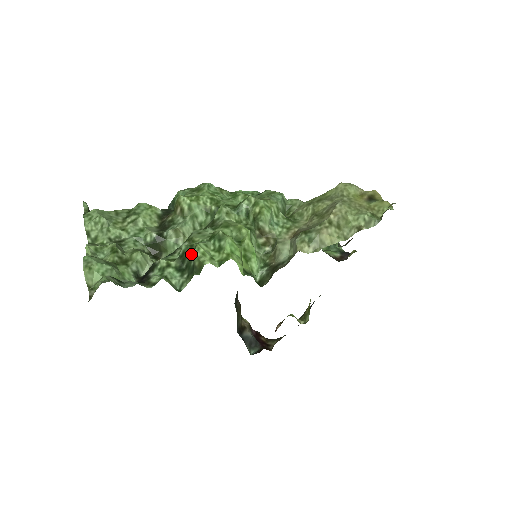
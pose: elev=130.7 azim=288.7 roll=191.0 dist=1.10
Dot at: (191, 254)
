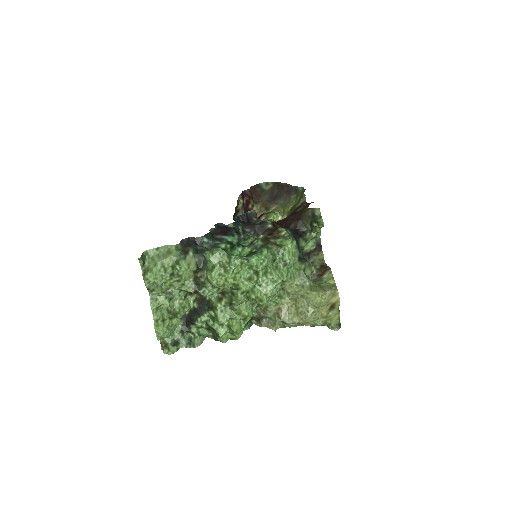
Dot at: (216, 333)
